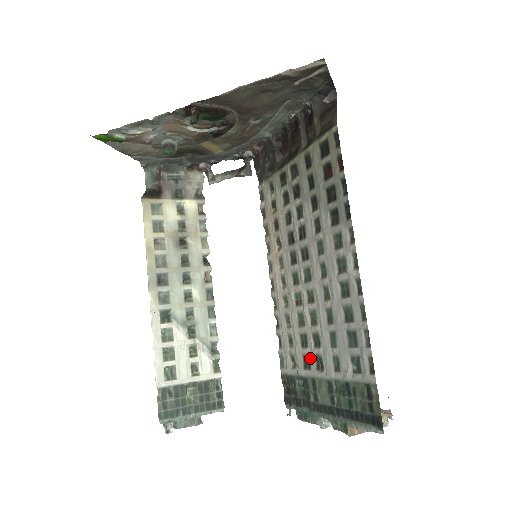
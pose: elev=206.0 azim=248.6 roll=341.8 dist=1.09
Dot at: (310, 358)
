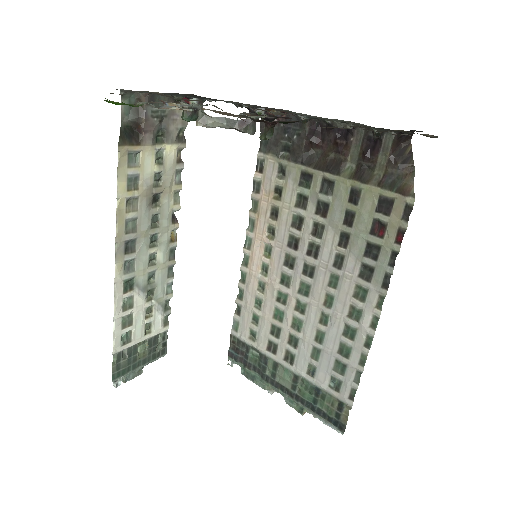
Dot at: (278, 347)
